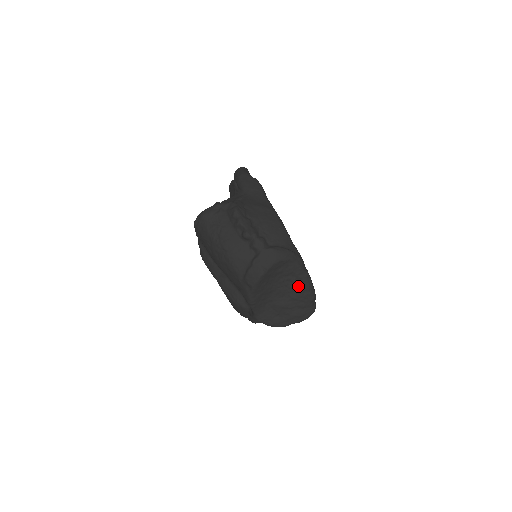
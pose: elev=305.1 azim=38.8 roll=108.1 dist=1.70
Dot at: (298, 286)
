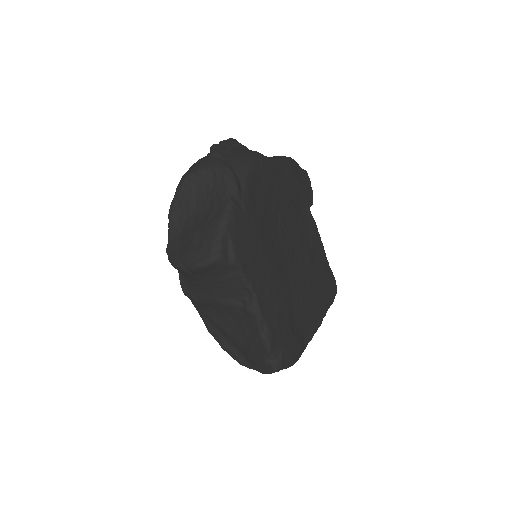
Dot at: (214, 214)
